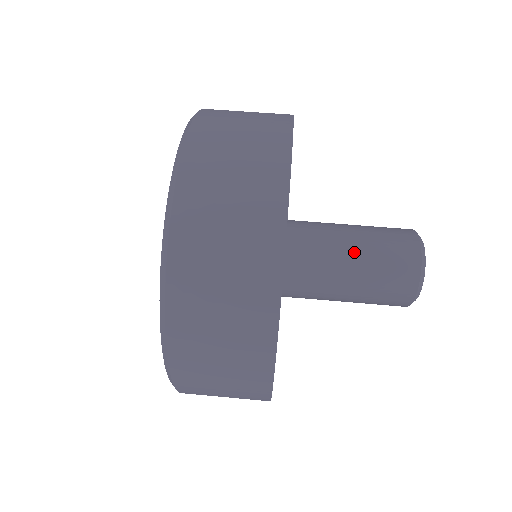
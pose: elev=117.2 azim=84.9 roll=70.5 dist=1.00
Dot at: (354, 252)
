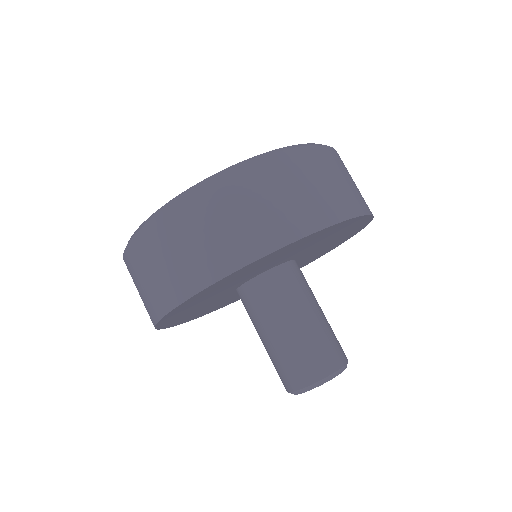
Dot at: (274, 336)
